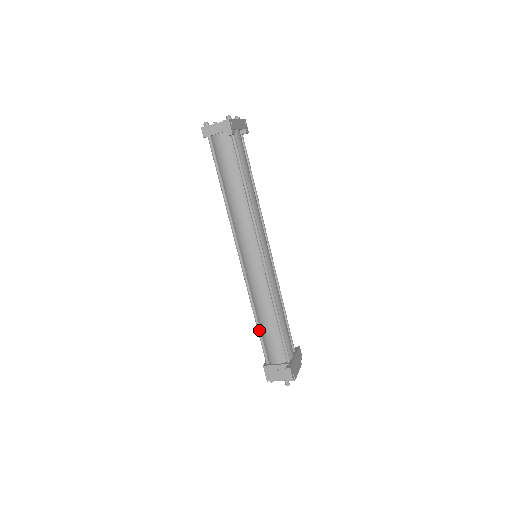
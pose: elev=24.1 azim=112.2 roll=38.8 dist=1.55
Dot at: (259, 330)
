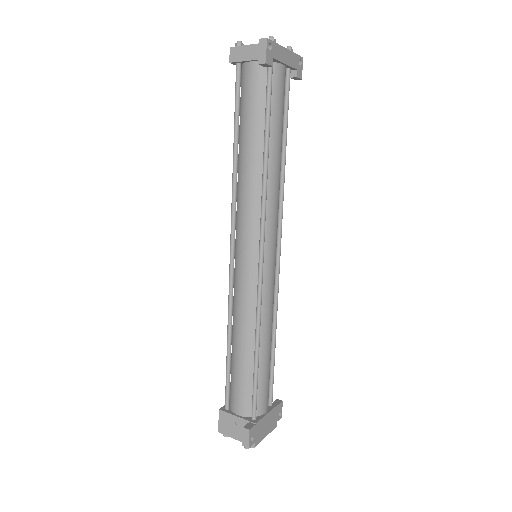
Dot at: (228, 359)
